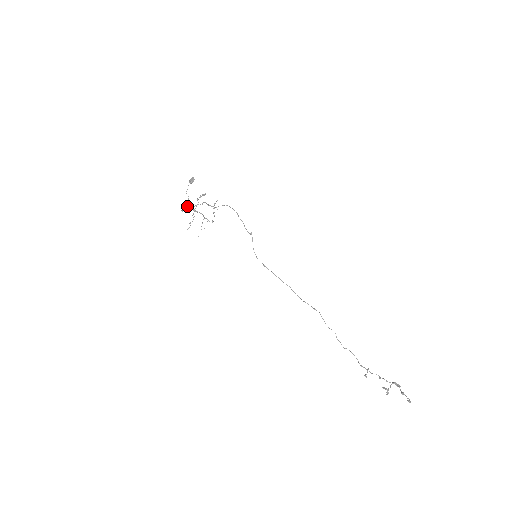
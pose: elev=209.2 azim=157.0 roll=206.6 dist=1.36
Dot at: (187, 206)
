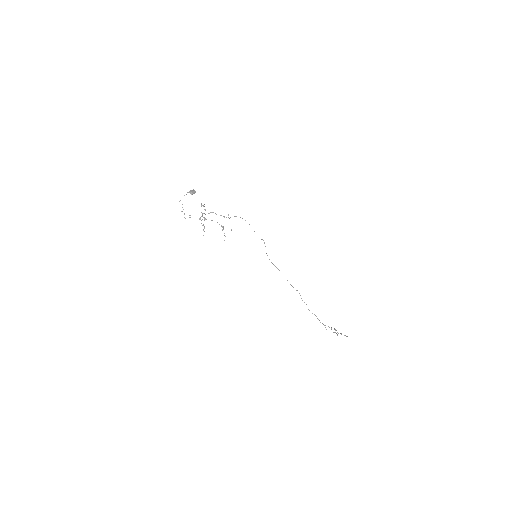
Dot at: occluded
